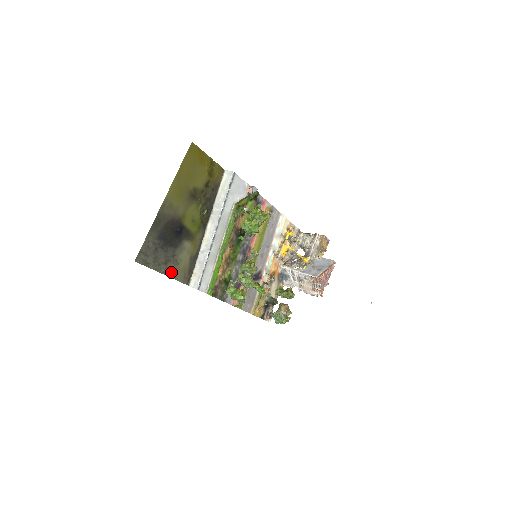
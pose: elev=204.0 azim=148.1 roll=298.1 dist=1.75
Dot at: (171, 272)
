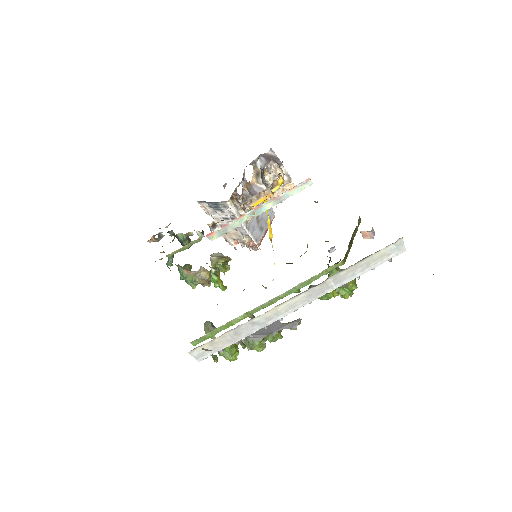
Dot at: occluded
